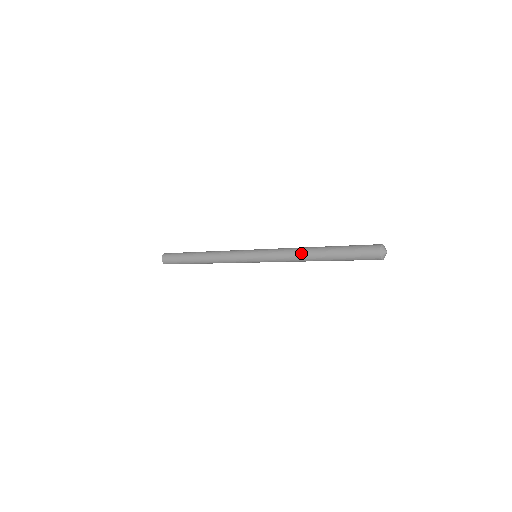
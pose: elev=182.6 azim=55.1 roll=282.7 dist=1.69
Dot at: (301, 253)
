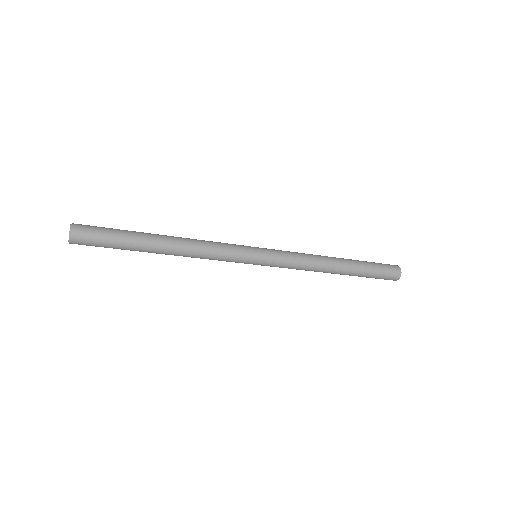
Dot at: (324, 257)
